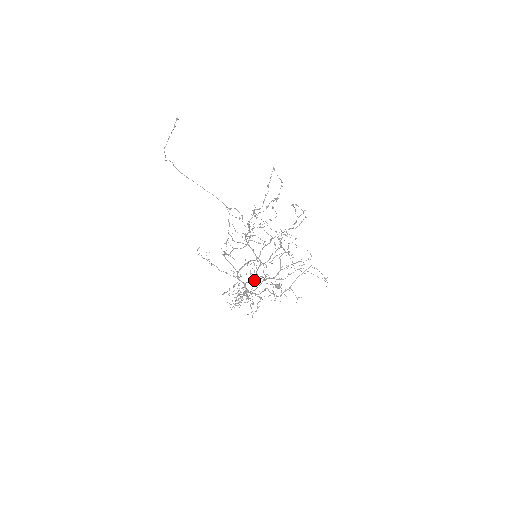
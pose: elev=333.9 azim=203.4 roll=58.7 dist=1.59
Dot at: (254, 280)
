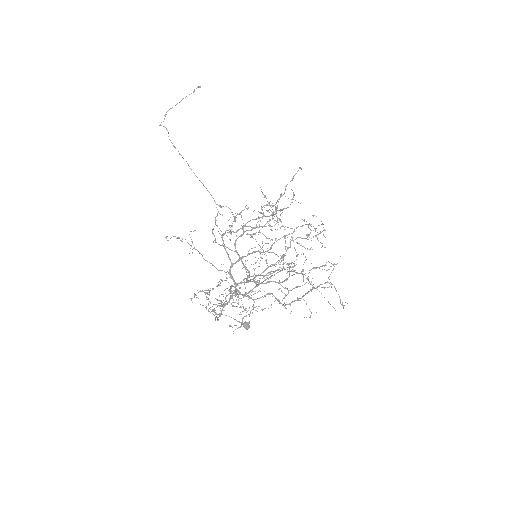
Dot at: (251, 281)
